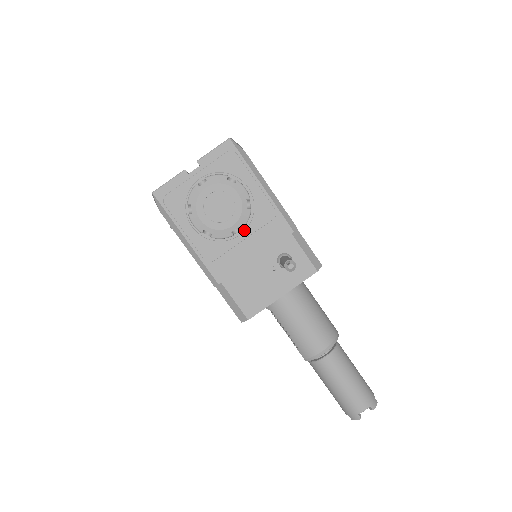
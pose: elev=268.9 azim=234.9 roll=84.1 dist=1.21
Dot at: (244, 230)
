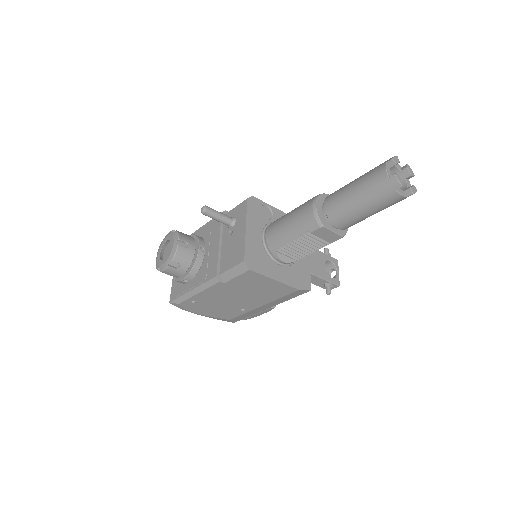
Dot at: (198, 245)
